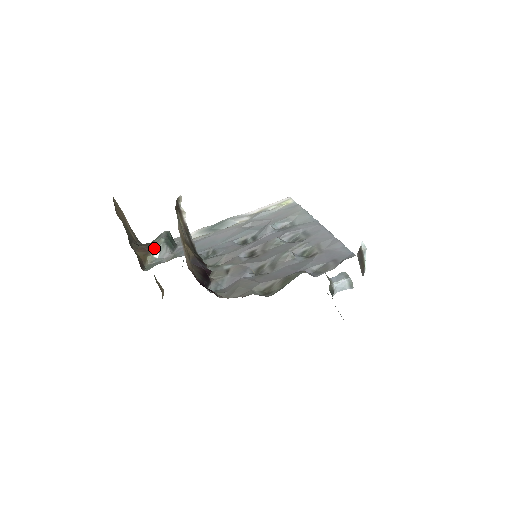
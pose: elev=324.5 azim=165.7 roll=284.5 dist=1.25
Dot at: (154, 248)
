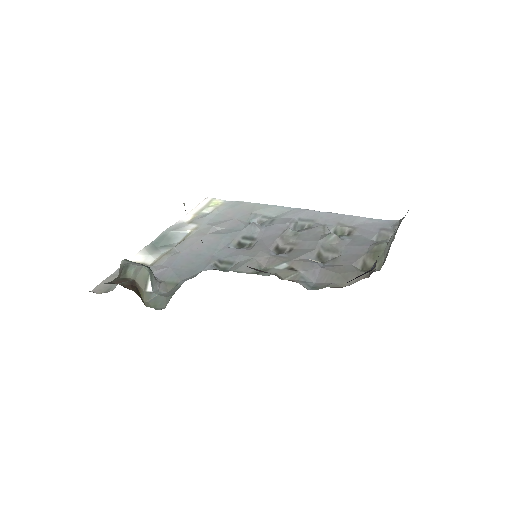
Dot at: (140, 281)
